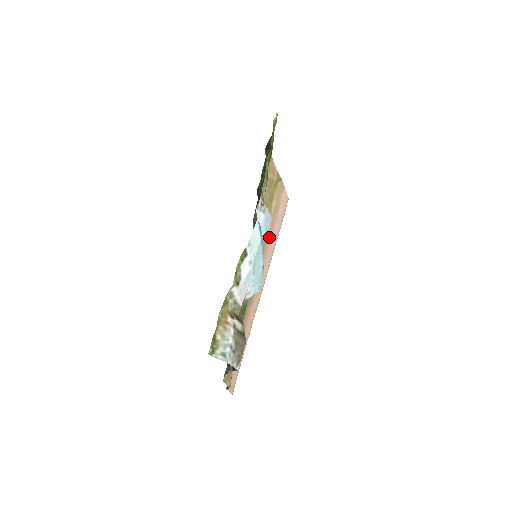
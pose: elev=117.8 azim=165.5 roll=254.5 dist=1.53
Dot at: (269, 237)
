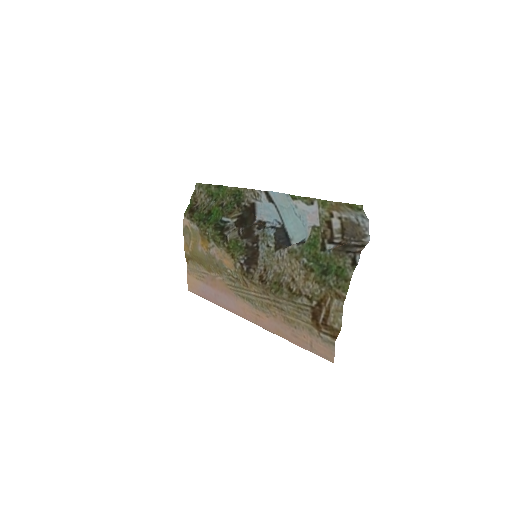
Dot at: (220, 287)
